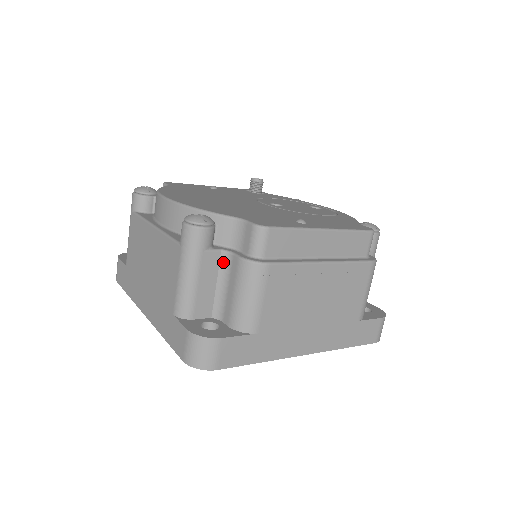
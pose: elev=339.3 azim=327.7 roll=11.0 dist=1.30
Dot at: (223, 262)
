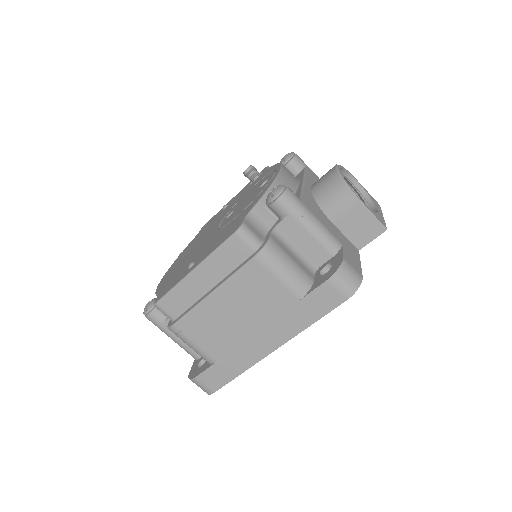
Dot at: occluded
